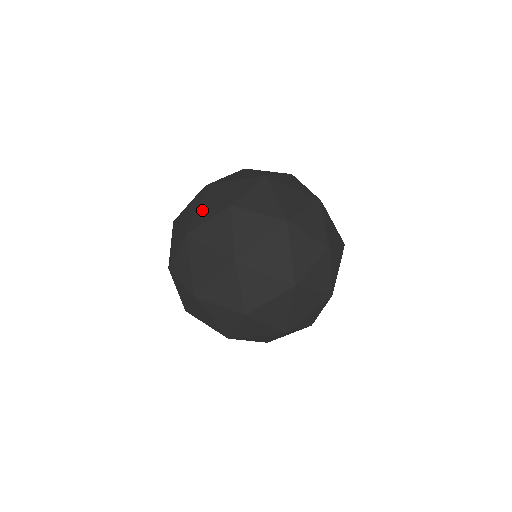
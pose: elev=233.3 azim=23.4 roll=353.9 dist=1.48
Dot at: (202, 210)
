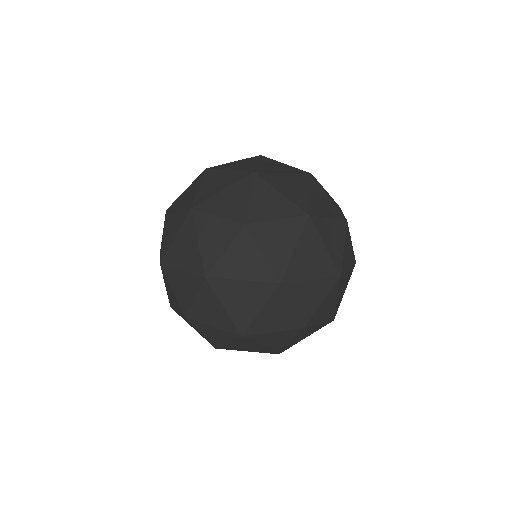
Dot at: occluded
